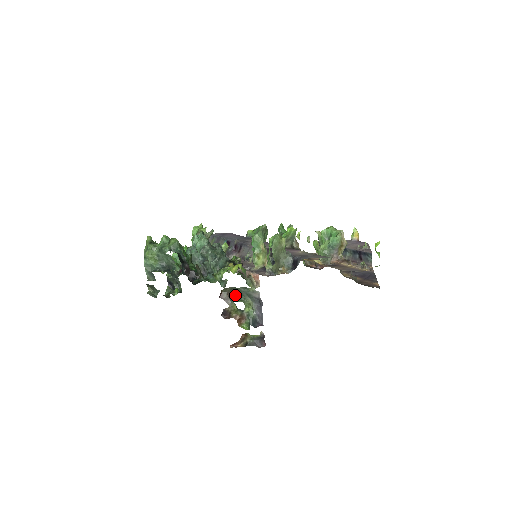
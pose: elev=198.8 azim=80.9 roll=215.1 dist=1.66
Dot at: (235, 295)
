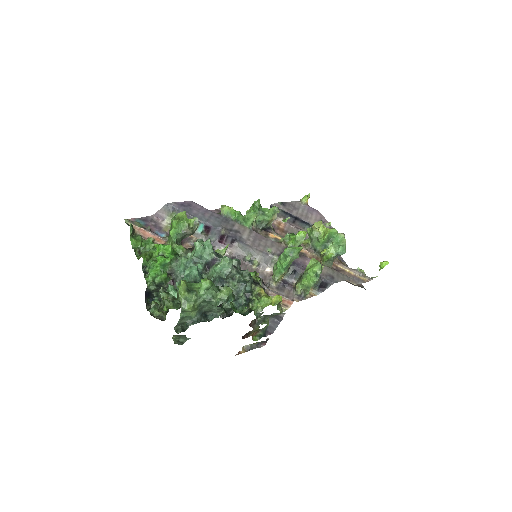
Dot at: occluded
